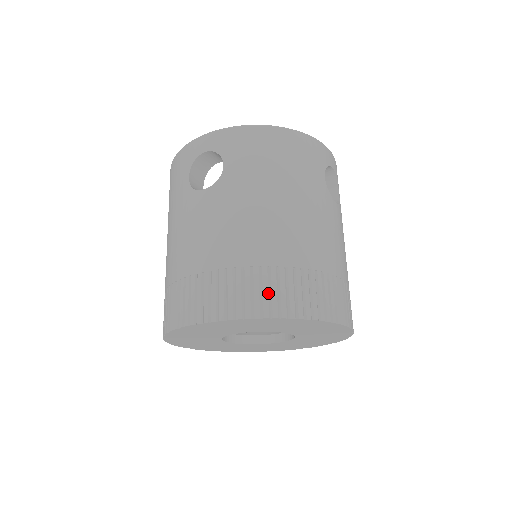
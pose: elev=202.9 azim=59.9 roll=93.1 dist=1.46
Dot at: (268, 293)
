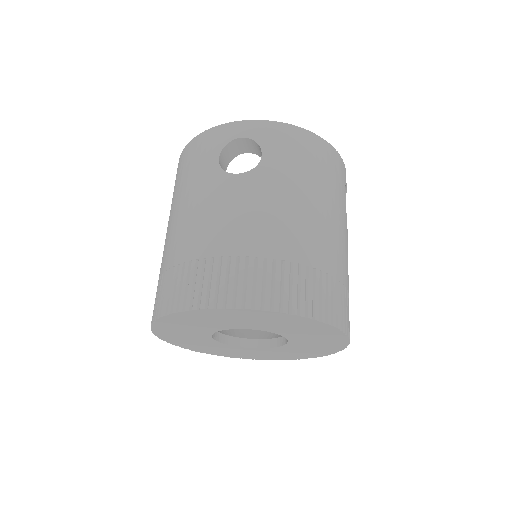
Dot at: (297, 290)
